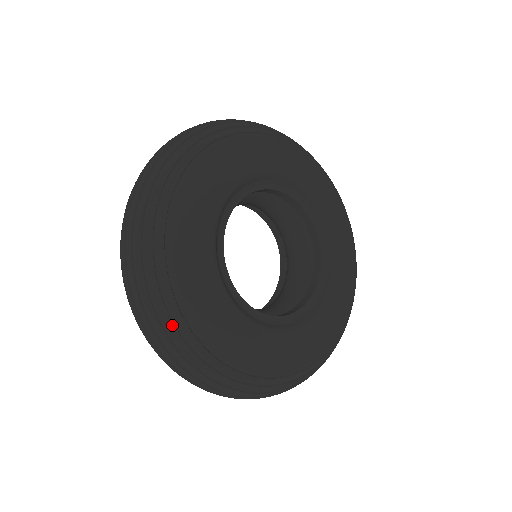
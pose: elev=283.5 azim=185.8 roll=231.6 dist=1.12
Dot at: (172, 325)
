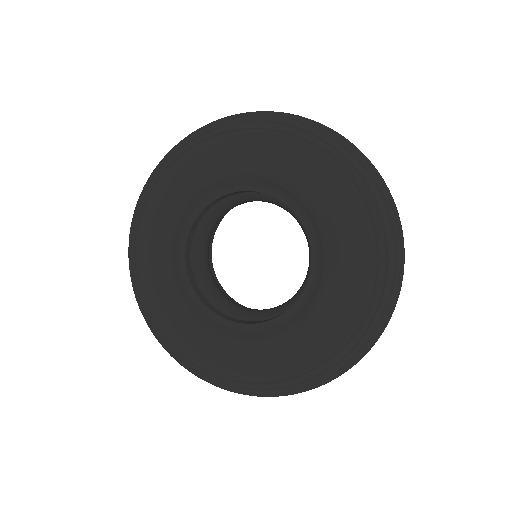
Dot at: (175, 356)
